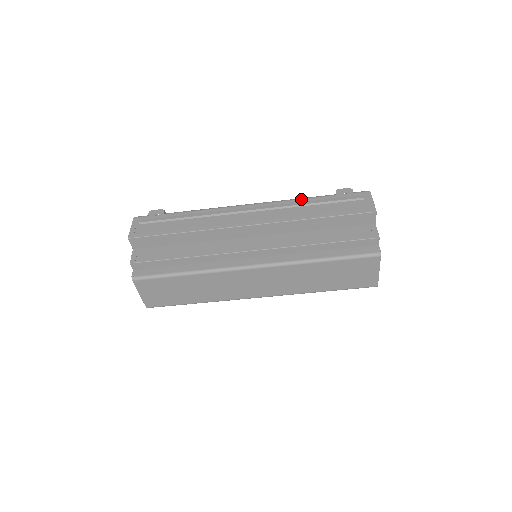
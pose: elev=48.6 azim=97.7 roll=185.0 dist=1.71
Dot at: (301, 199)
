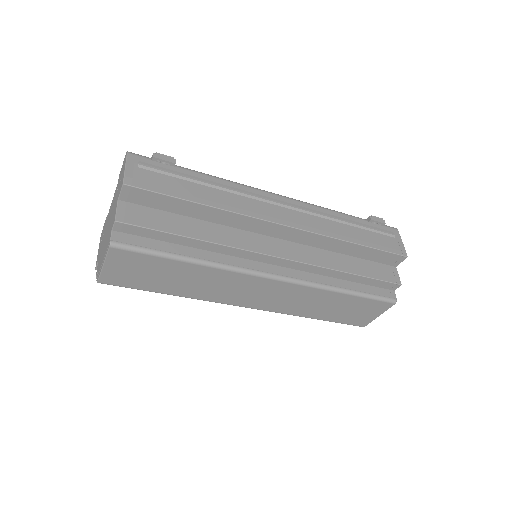
Dot at: (336, 212)
